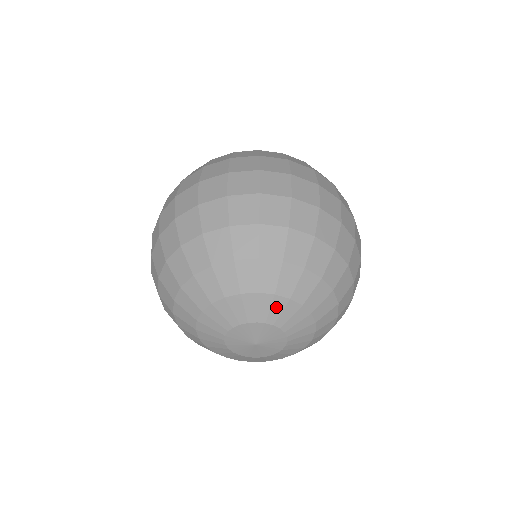
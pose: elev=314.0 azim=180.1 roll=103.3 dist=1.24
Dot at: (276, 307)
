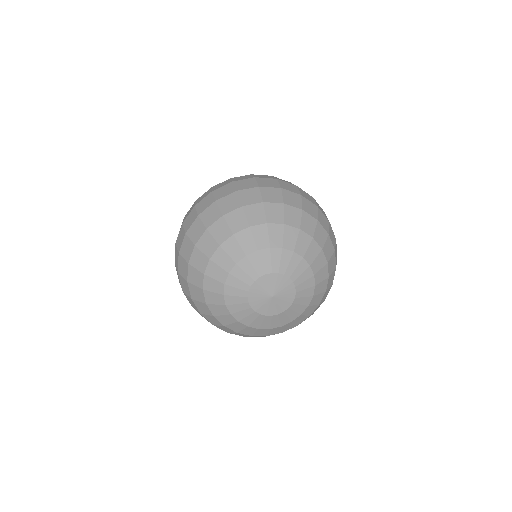
Dot at: (284, 259)
